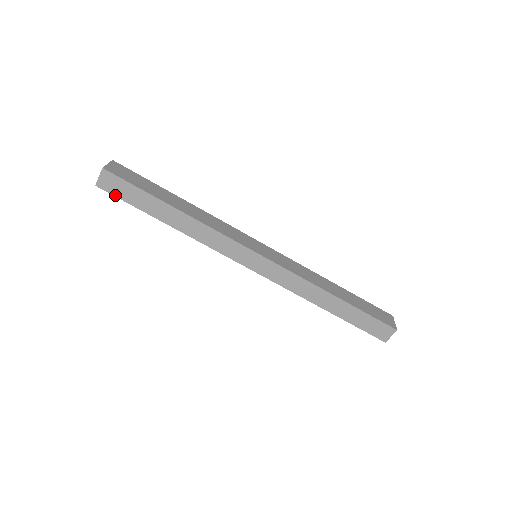
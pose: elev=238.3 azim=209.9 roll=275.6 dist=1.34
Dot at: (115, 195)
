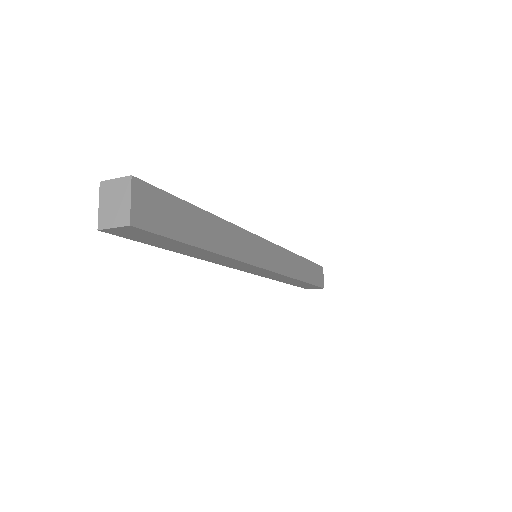
Dot at: (127, 237)
